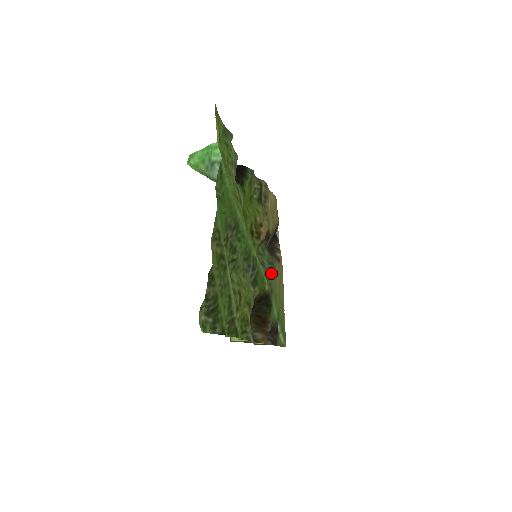
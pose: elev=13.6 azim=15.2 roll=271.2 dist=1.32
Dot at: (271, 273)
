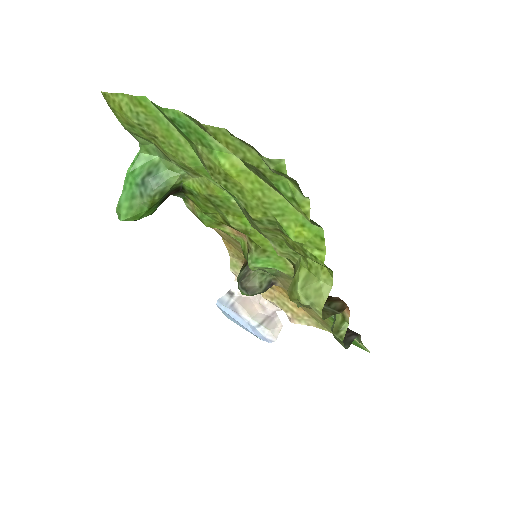
Dot at: (283, 274)
